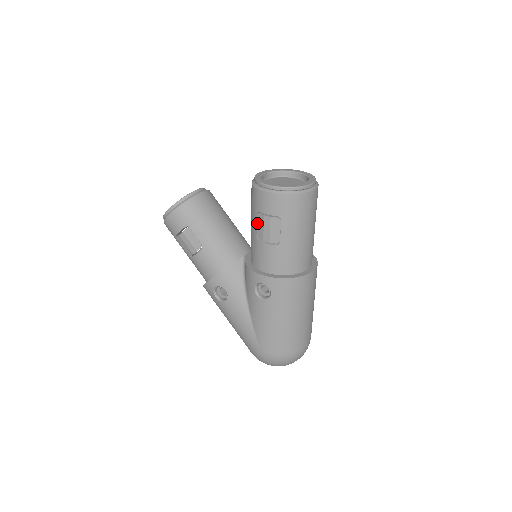
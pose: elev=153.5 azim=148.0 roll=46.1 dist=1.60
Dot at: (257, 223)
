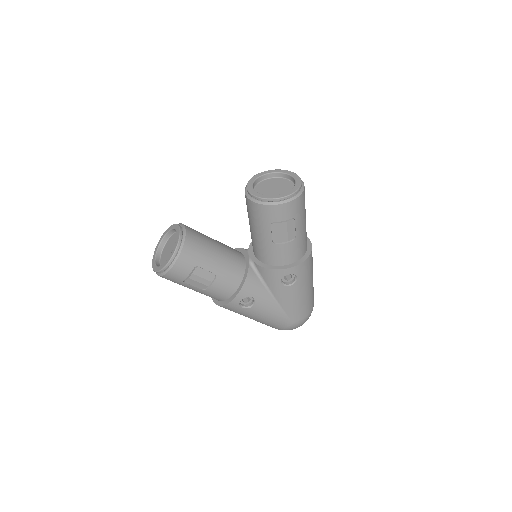
Dot at: (272, 232)
